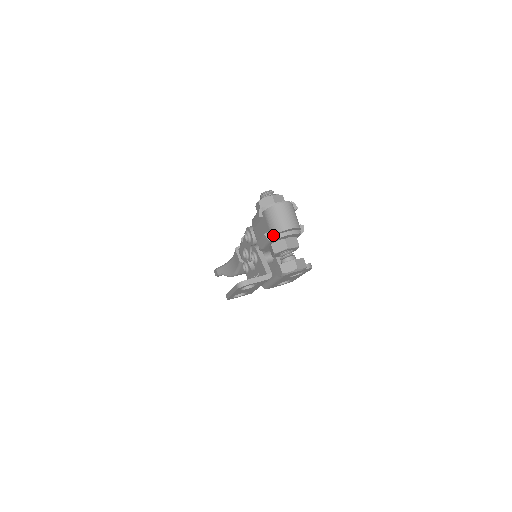
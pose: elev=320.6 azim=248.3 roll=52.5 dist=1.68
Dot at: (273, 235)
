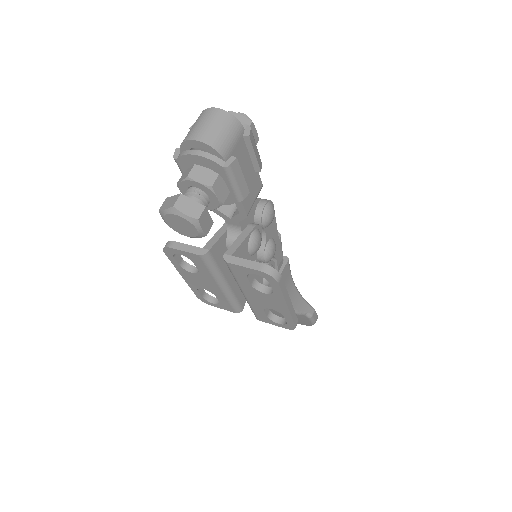
Dot at: (180, 150)
